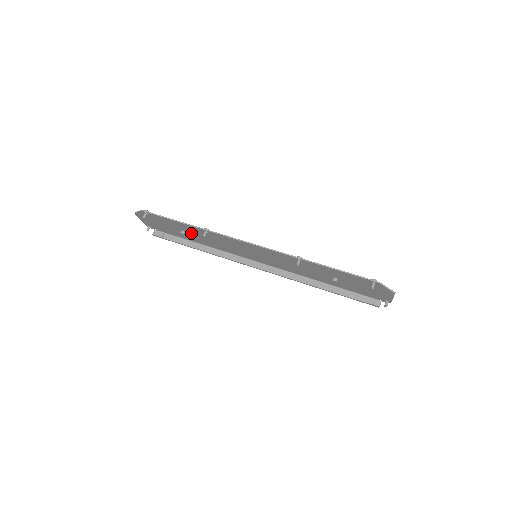
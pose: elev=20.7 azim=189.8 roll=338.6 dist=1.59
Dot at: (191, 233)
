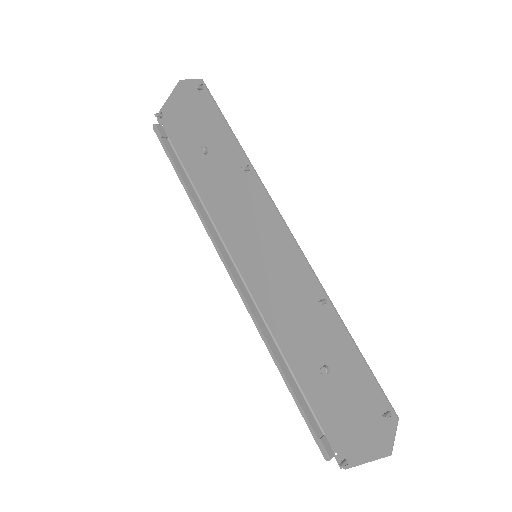
Dot at: (214, 160)
